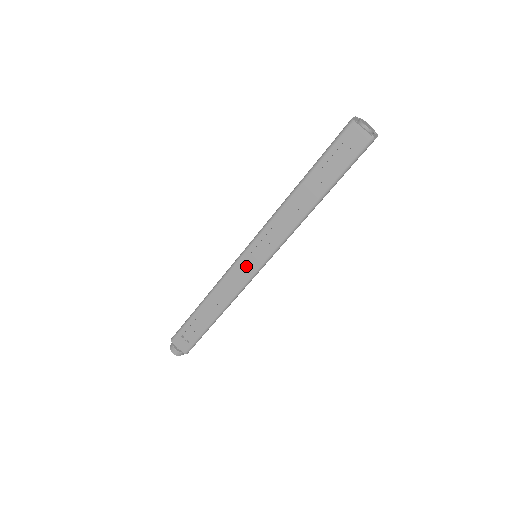
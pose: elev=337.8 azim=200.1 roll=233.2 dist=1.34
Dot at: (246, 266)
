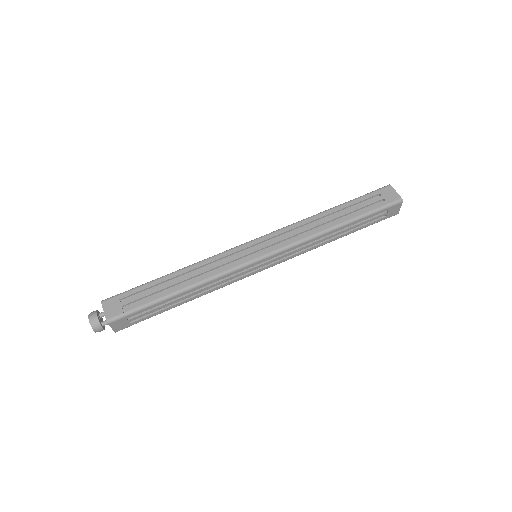
Dot at: (253, 269)
